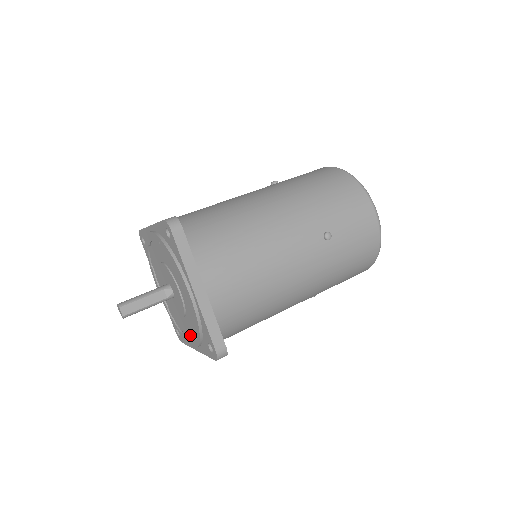
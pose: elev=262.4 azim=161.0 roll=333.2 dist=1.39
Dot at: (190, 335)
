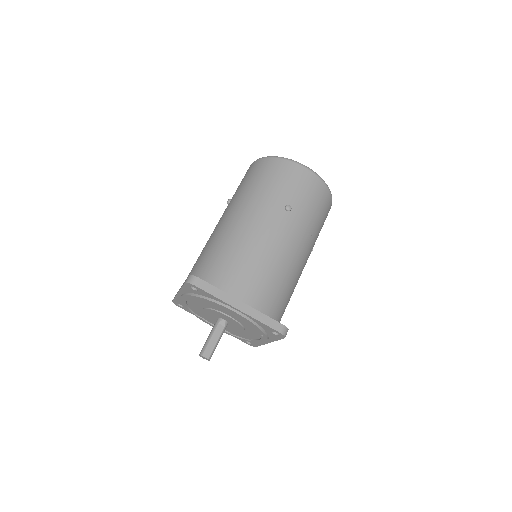
Dot at: (257, 337)
